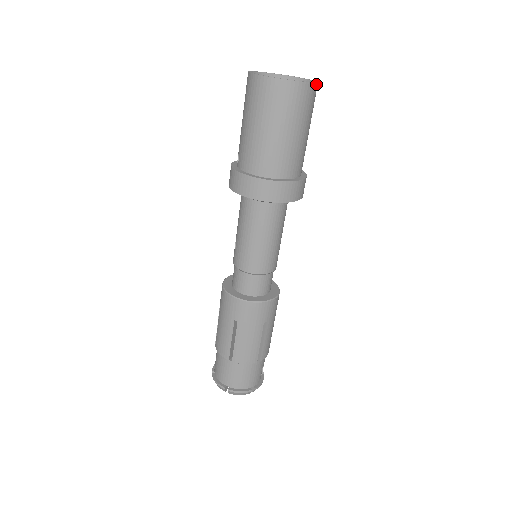
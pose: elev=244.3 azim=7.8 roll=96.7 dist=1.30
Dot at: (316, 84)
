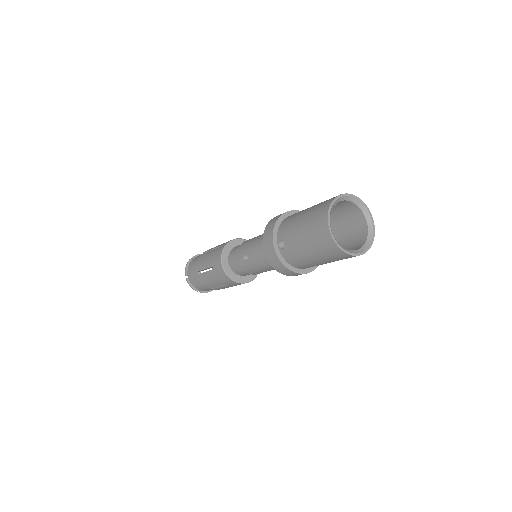
Dot at: (373, 236)
